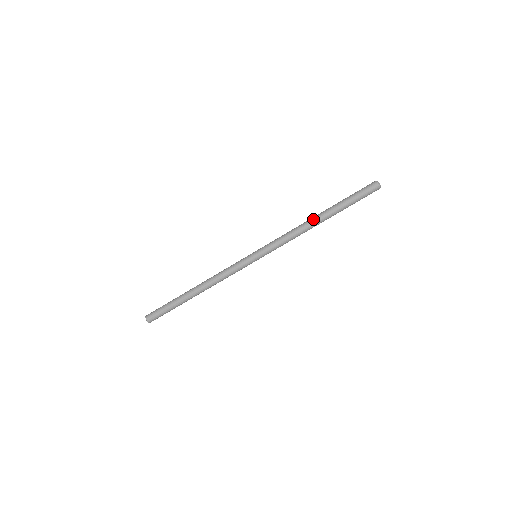
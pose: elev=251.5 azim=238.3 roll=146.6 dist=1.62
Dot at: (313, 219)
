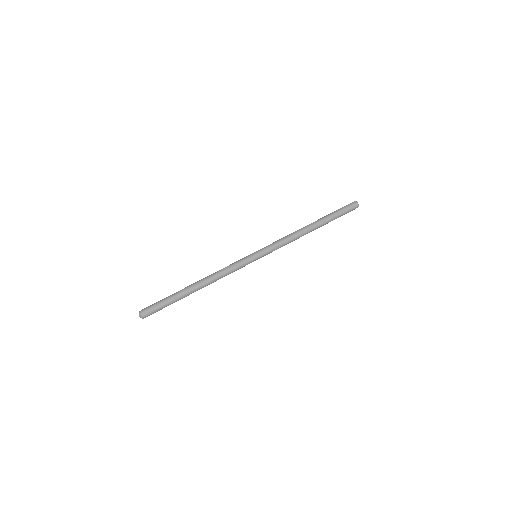
Dot at: (305, 226)
